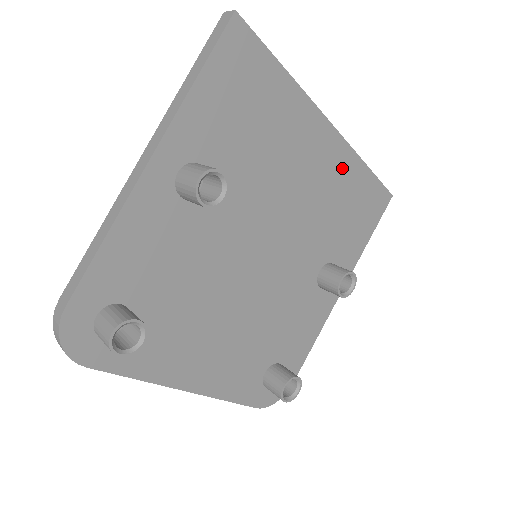
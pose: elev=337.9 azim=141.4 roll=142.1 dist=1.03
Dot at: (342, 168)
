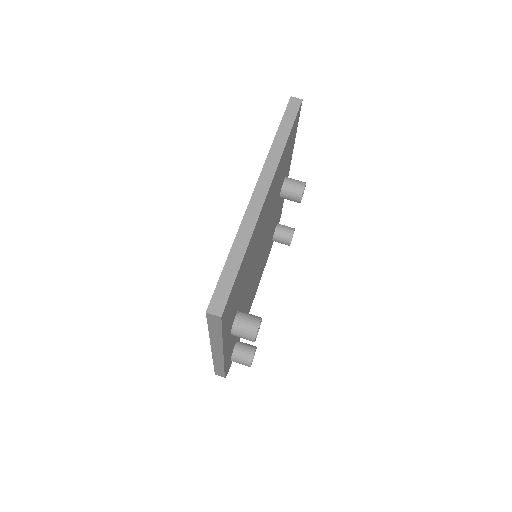
Dot at: (277, 176)
